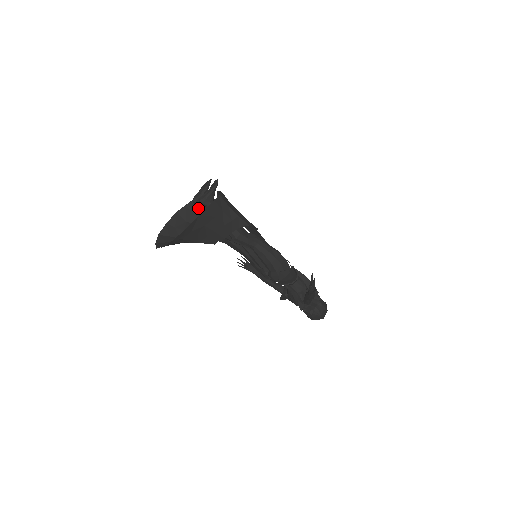
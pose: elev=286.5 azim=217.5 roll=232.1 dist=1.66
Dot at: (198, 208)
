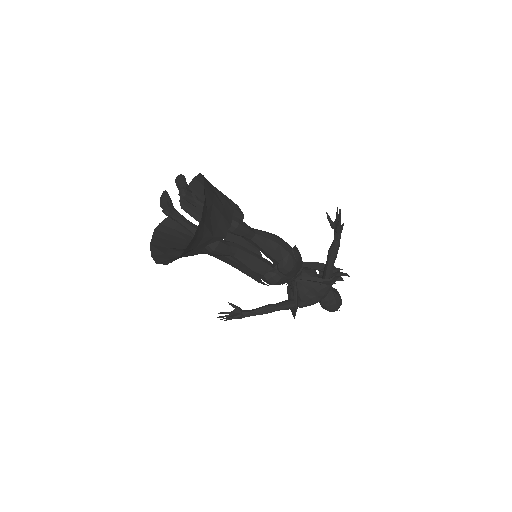
Dot at: (166, 235)
